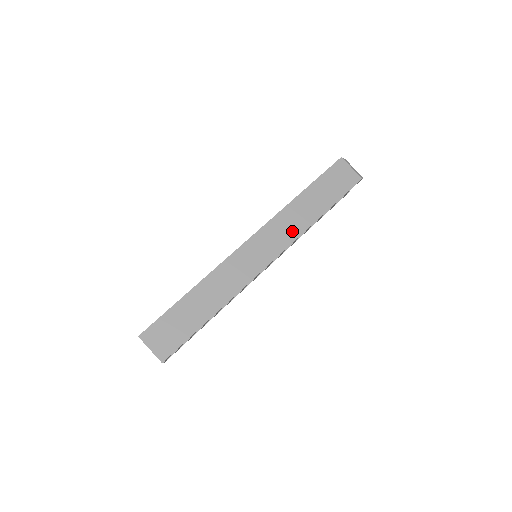
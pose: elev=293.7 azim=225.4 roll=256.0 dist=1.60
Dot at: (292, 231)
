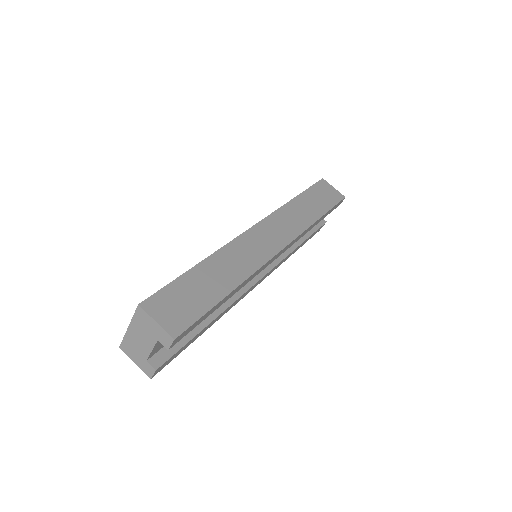
Dot at: (296, 225)
